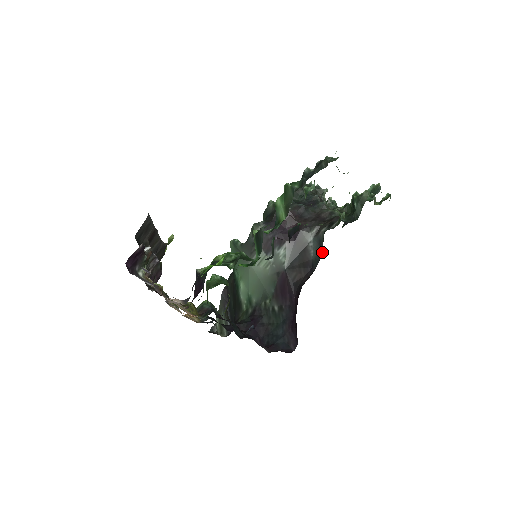
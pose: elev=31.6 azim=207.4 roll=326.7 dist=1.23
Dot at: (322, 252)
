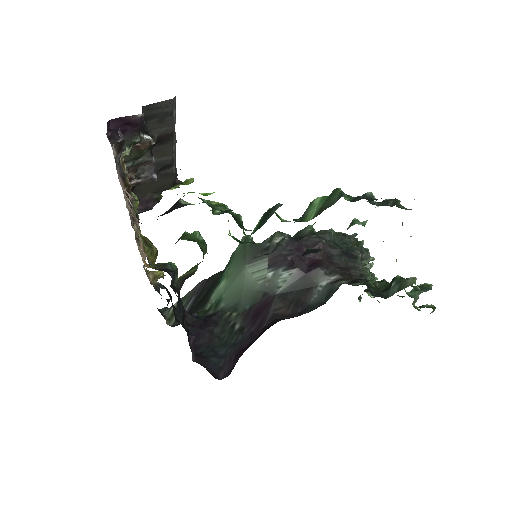
Dot at: (325, 302)
